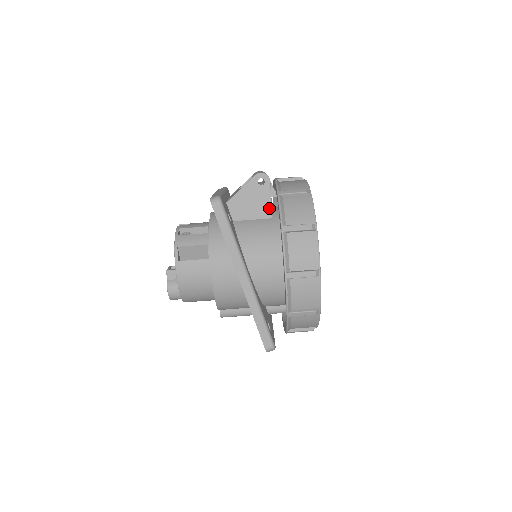
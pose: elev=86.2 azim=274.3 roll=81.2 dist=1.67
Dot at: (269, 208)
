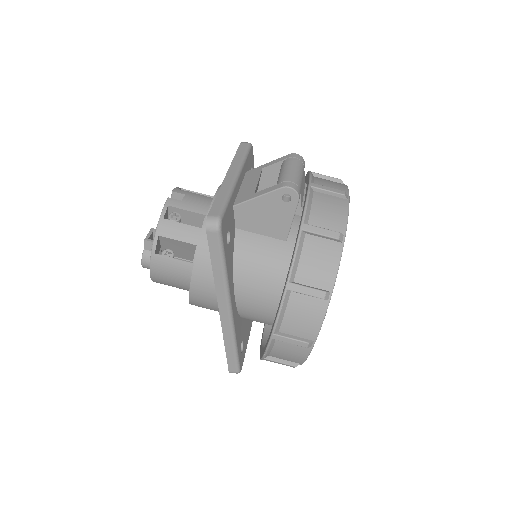
Dot at: (286, 229)
